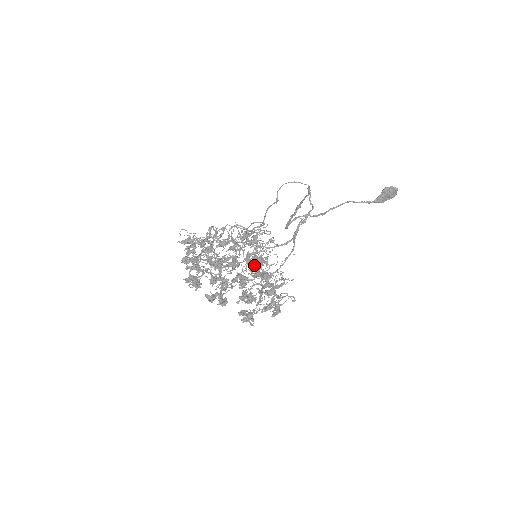
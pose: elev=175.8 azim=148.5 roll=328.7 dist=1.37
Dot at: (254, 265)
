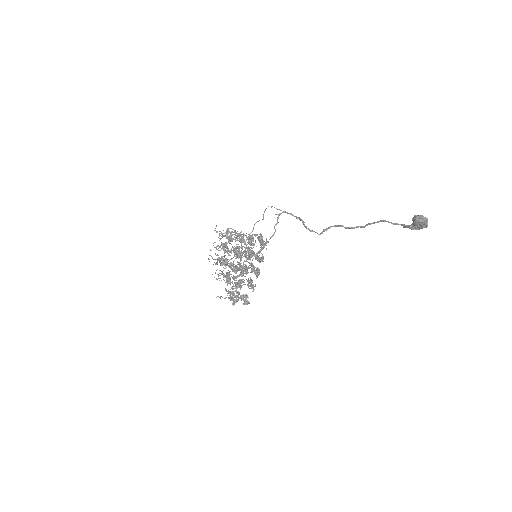
Dot at: (259, 262)
